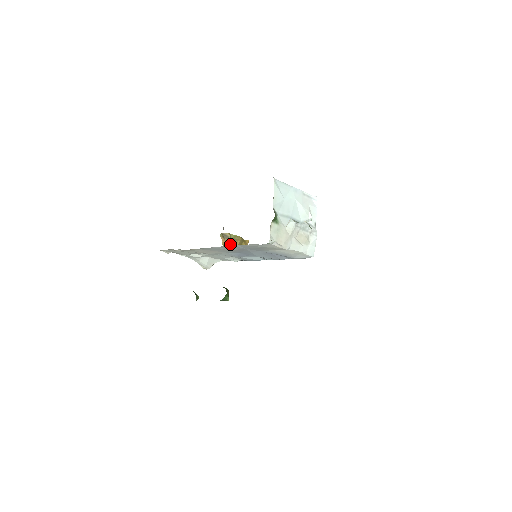
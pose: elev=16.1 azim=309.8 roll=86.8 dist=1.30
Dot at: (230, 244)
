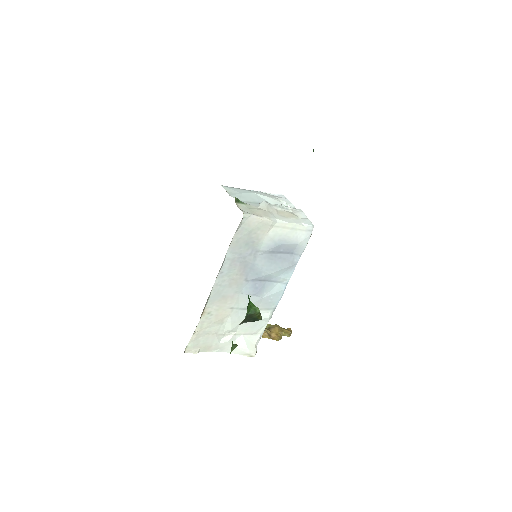
Dot at: (269, 333)
